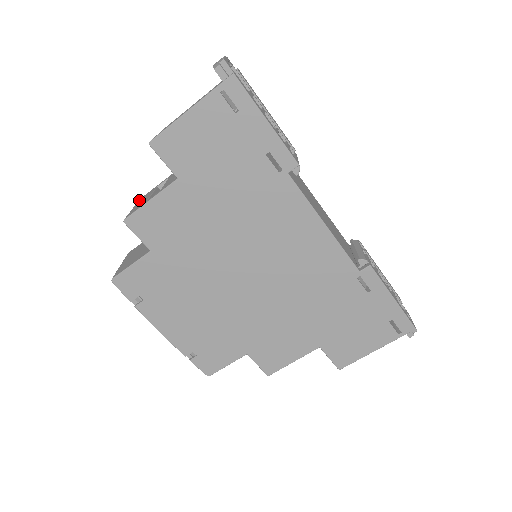
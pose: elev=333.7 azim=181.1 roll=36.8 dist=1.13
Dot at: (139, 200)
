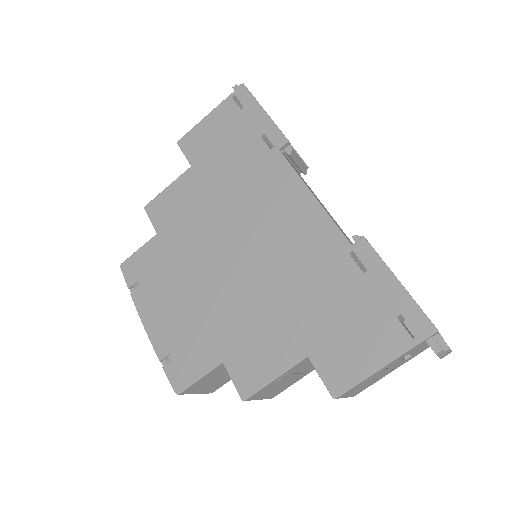
Dot at: occluded
